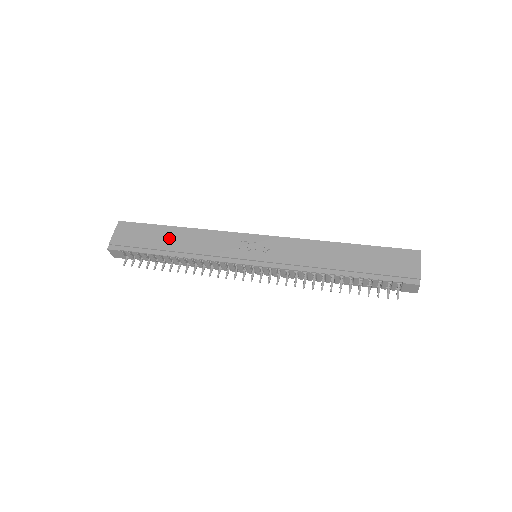
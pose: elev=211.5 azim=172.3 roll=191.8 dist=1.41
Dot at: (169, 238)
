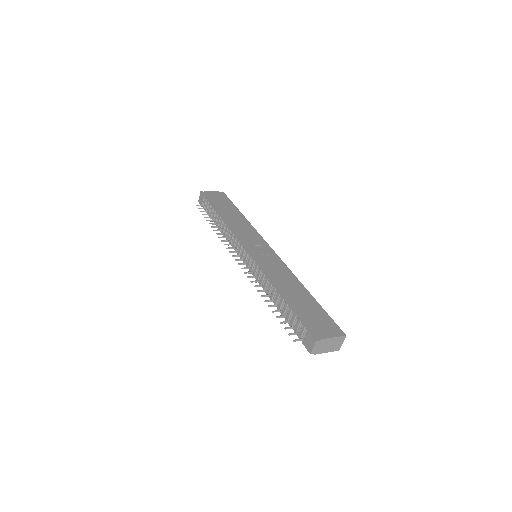
Dot at: (231, 212)
